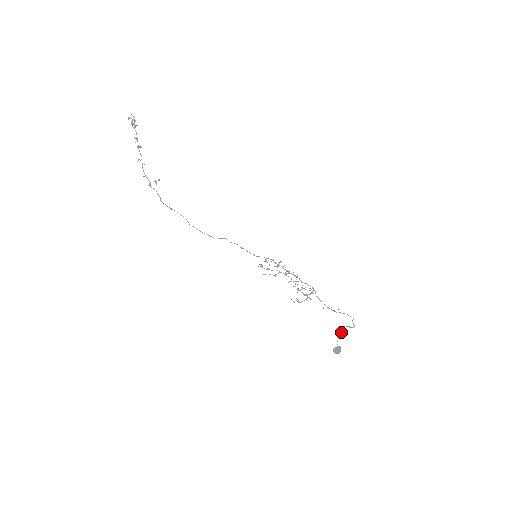
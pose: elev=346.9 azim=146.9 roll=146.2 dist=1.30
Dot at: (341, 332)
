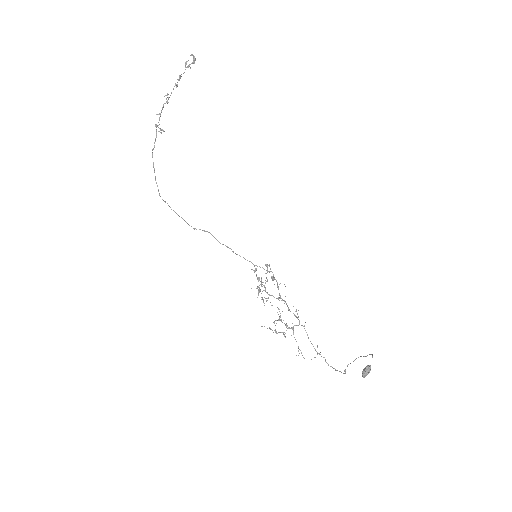
Dot at: (369, 354)
